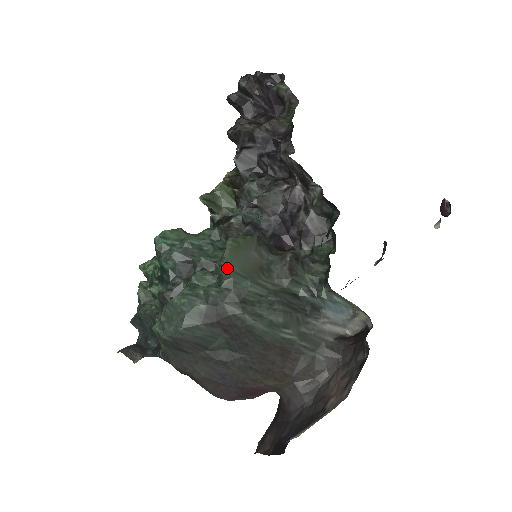
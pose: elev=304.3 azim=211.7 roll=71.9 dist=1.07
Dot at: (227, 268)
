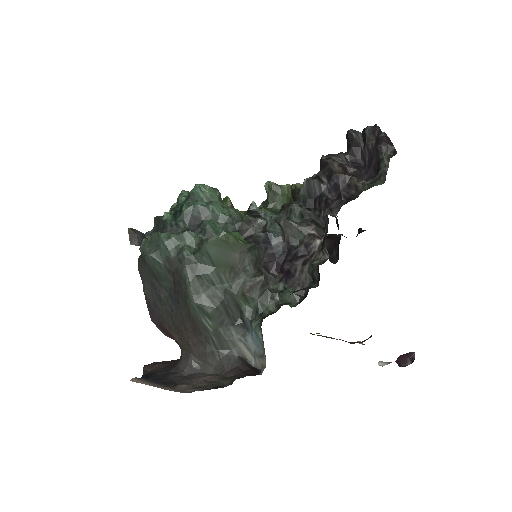
Dot at: (205, 248)
